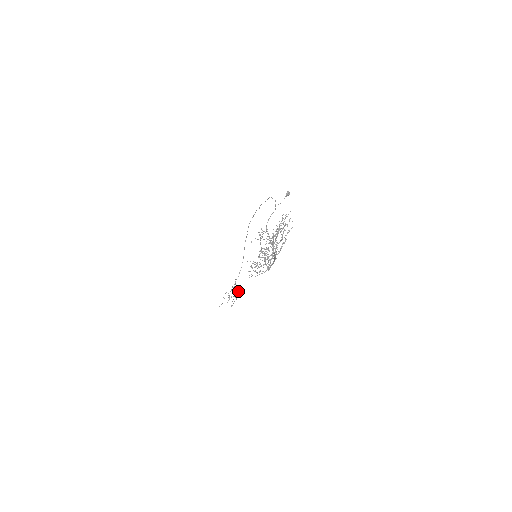
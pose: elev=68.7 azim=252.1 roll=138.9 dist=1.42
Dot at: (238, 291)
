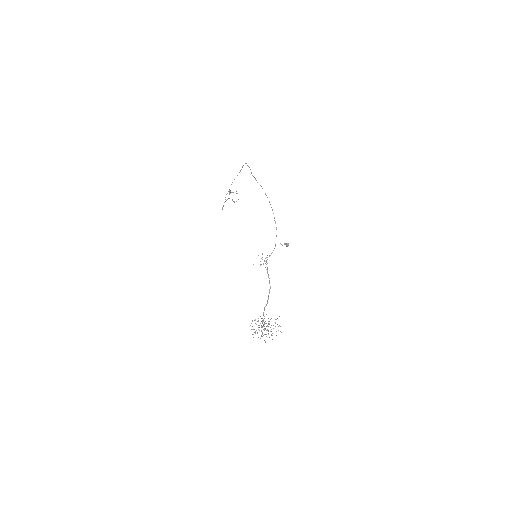
Dot at: occluded
